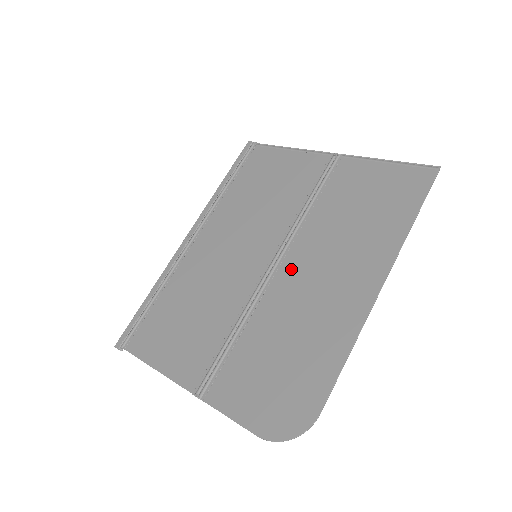
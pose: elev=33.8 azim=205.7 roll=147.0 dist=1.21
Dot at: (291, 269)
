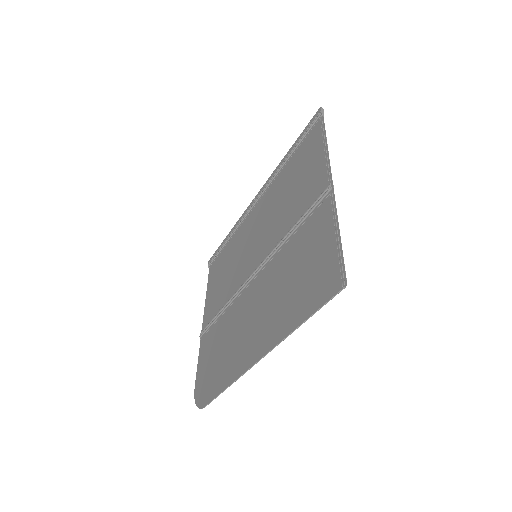
Dot at: (253, 289)
